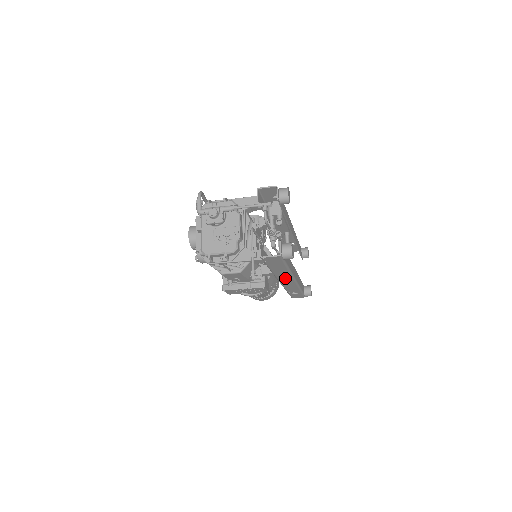
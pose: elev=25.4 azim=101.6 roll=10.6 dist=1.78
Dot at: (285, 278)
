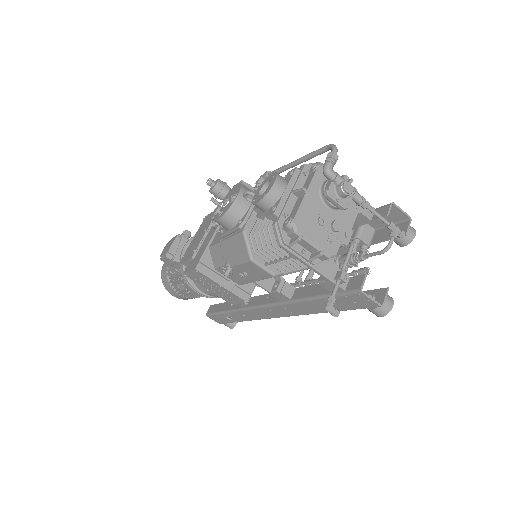
Dot at: (284, 310)
